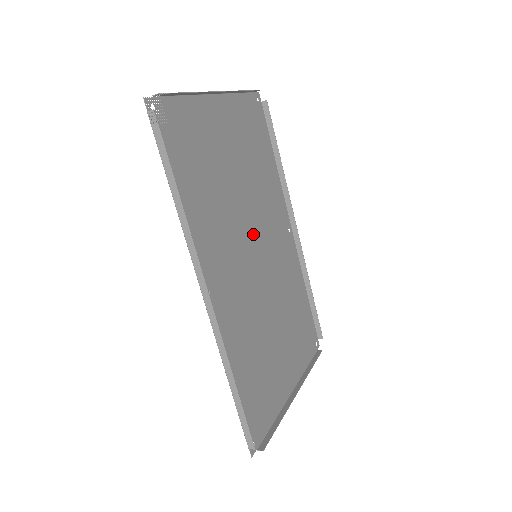
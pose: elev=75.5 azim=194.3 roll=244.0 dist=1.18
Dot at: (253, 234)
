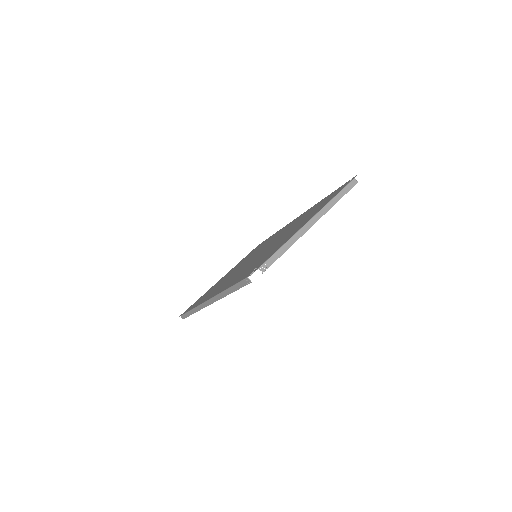
Dot at: occluded
